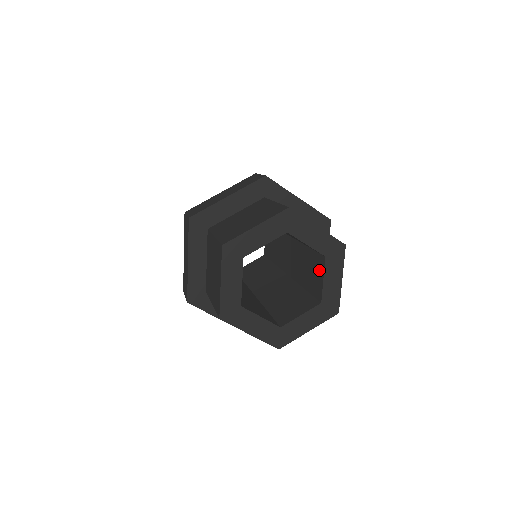
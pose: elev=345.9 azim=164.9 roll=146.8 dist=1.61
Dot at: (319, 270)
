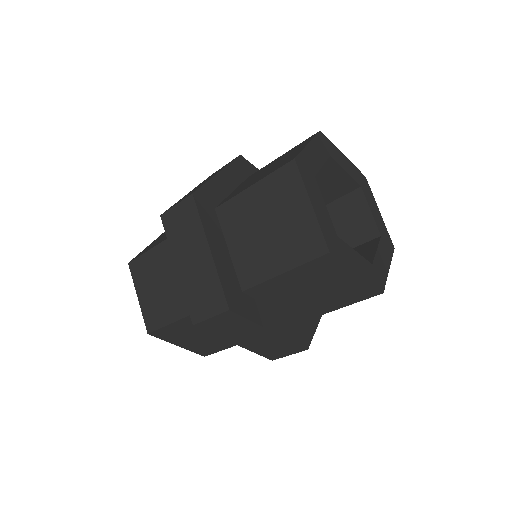
Dot at: (366, 250)
